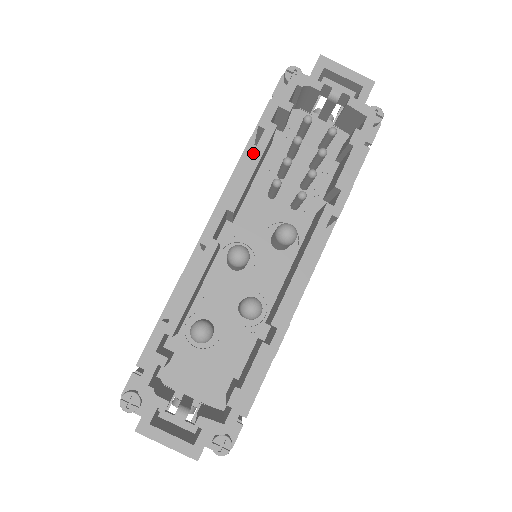
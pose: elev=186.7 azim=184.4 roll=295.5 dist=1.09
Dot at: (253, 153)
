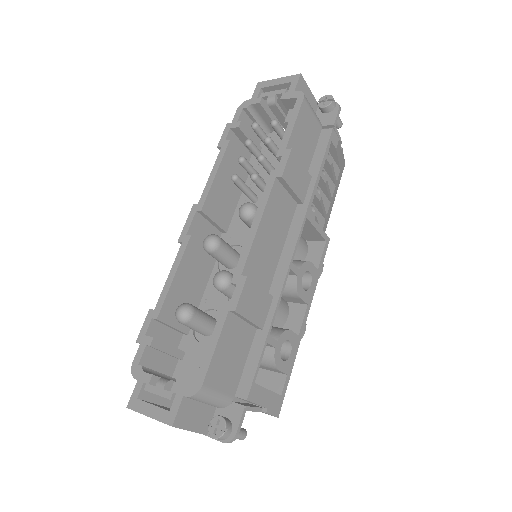
Dot at: (214, 166)
